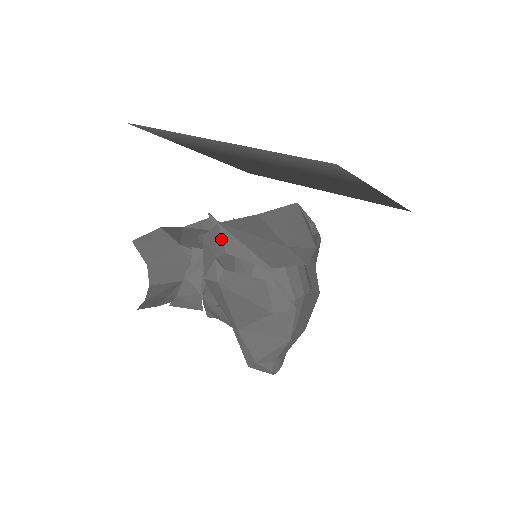
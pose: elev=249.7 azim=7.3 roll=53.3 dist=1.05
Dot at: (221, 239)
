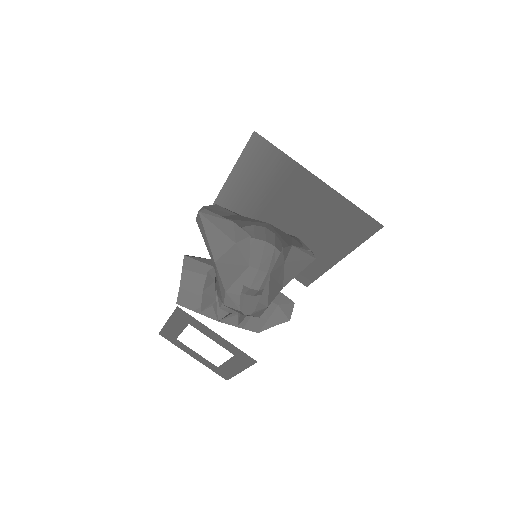
Dot at: (214, 207)
